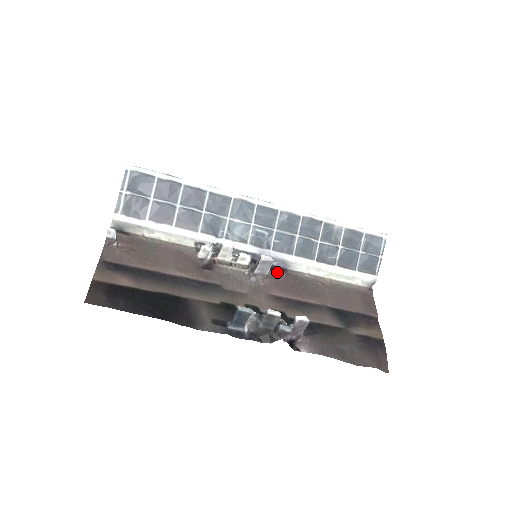
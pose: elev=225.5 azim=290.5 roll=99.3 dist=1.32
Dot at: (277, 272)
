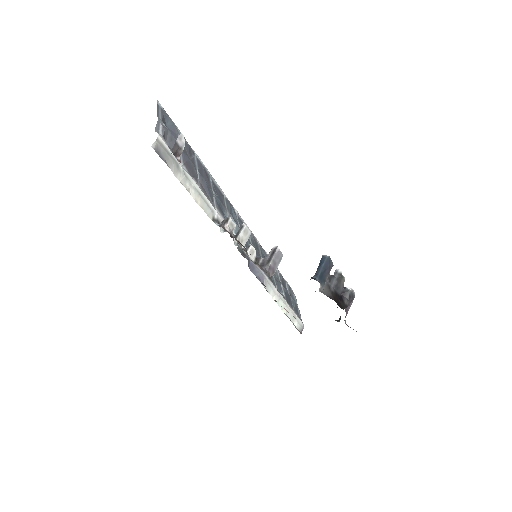
Dot at: (264, 285)
